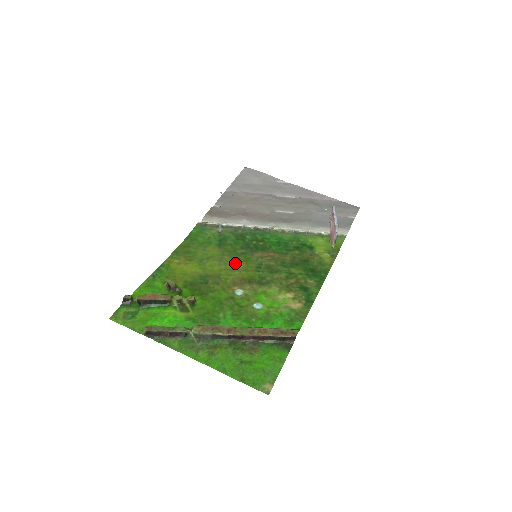
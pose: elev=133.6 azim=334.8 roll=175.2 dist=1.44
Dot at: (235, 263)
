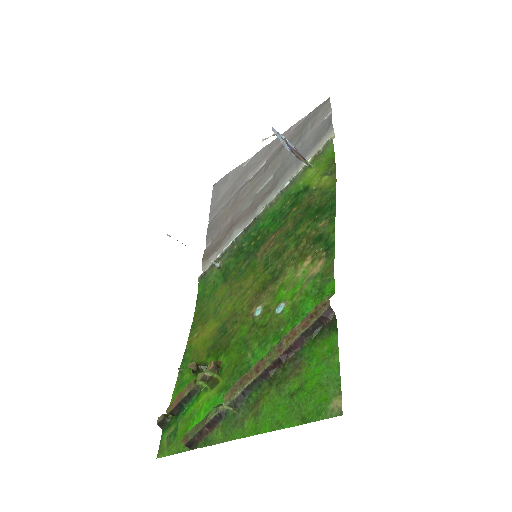
Dot at: (243, 283)
